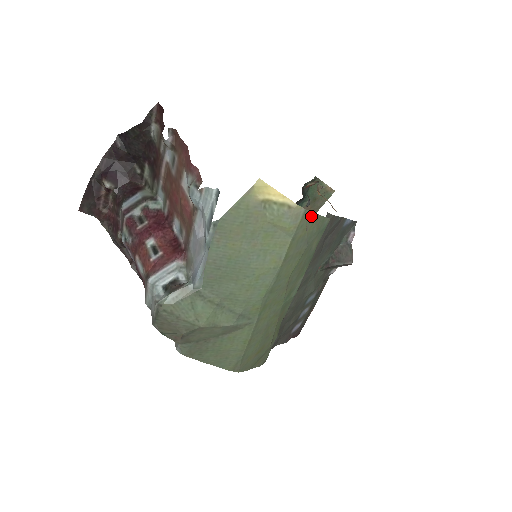
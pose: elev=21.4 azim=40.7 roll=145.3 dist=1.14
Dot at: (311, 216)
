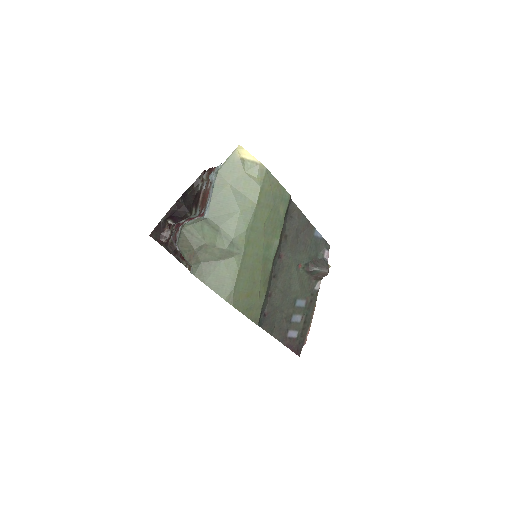
Dot at: (272, 178)
